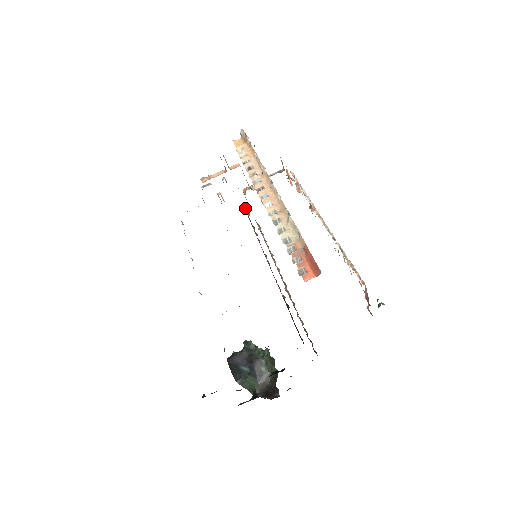
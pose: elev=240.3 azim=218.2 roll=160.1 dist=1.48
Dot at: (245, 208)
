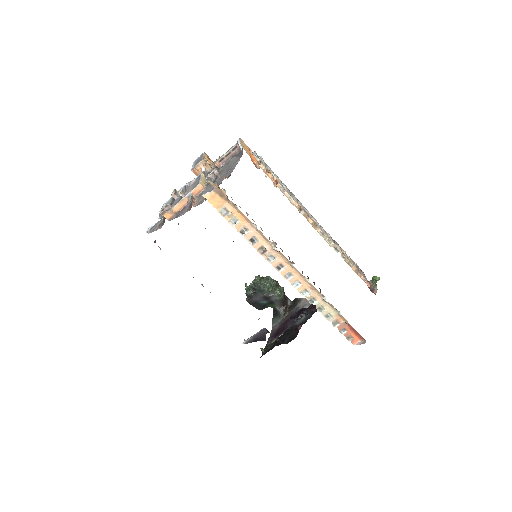
Dot at: occluded
